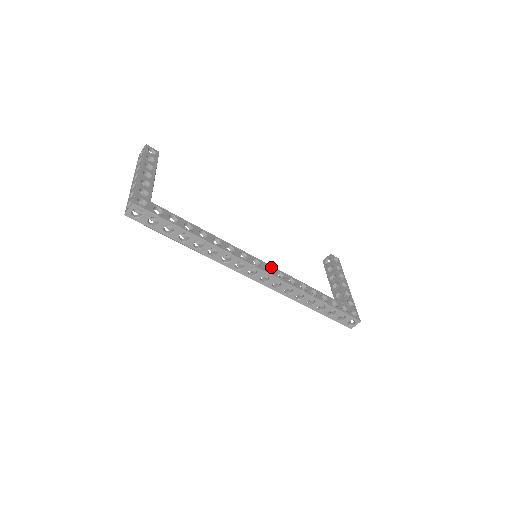
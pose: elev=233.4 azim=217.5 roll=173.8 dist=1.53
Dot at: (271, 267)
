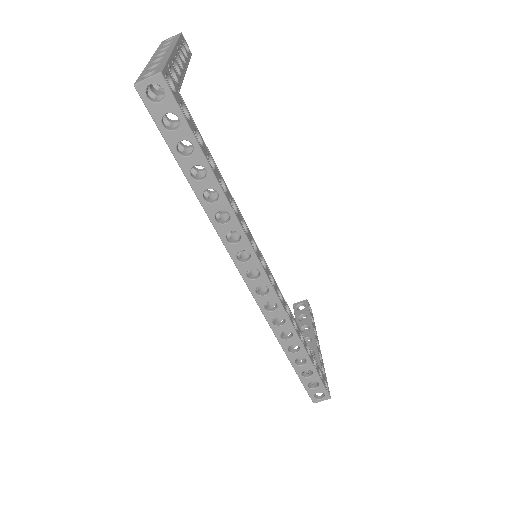
Dot at: (274, 279)
